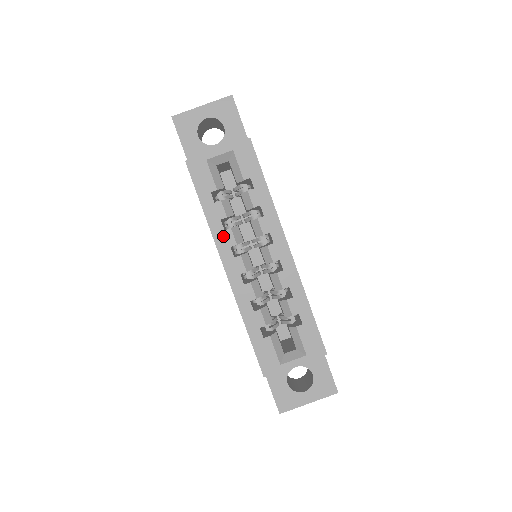
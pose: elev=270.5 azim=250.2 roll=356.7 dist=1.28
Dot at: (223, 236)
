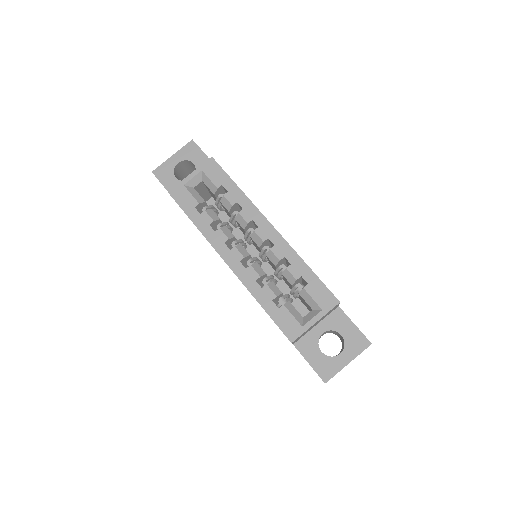
Dot at: (215, 237)
